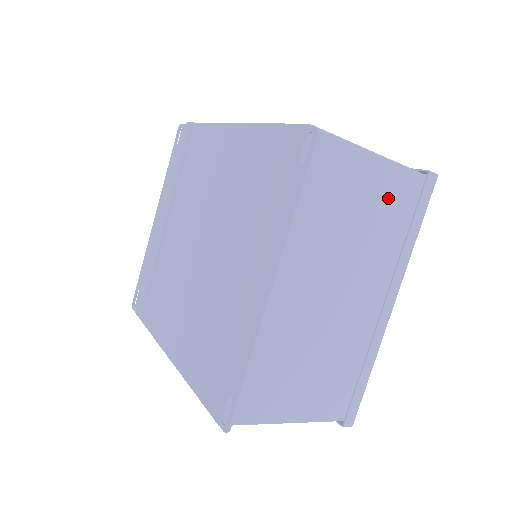
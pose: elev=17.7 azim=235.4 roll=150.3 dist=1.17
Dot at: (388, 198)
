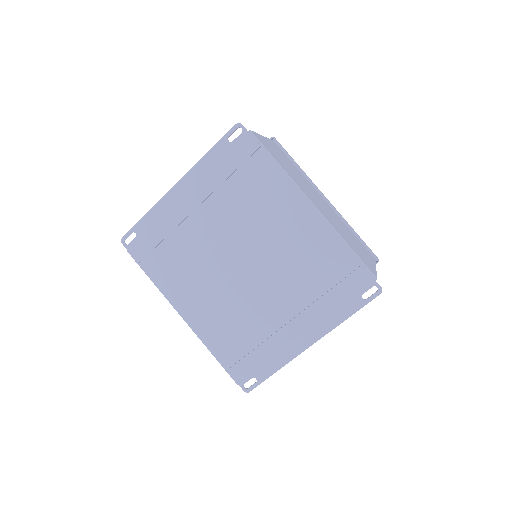
Dot at: occluded
